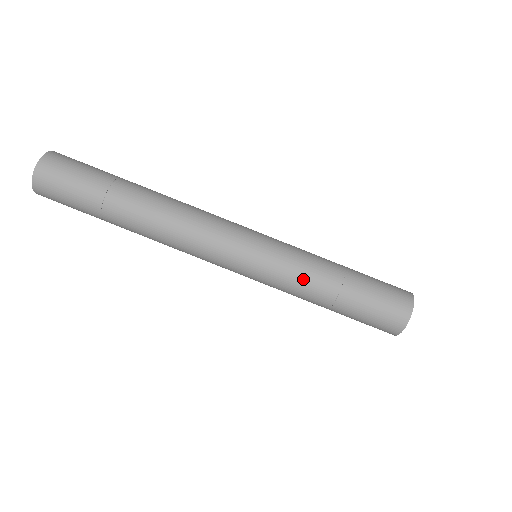
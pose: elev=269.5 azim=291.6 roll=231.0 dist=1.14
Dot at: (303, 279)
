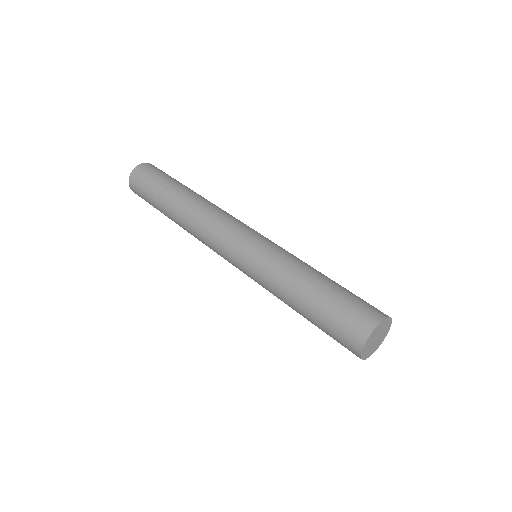
Dot at: (283, 268)
